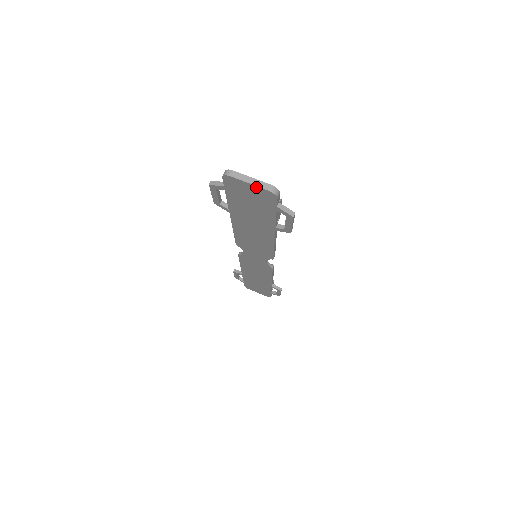
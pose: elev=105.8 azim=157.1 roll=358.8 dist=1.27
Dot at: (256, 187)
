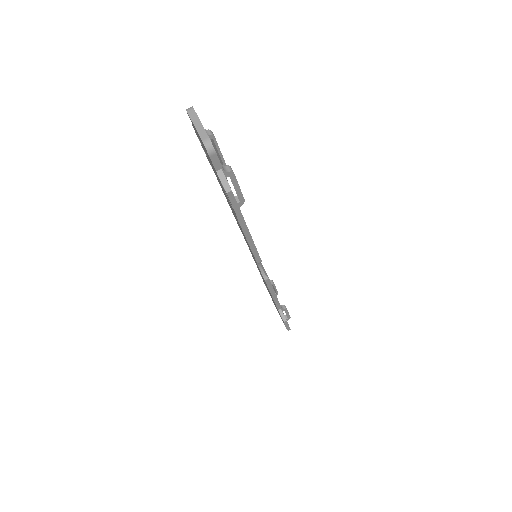
Dot at: (198, 133)
